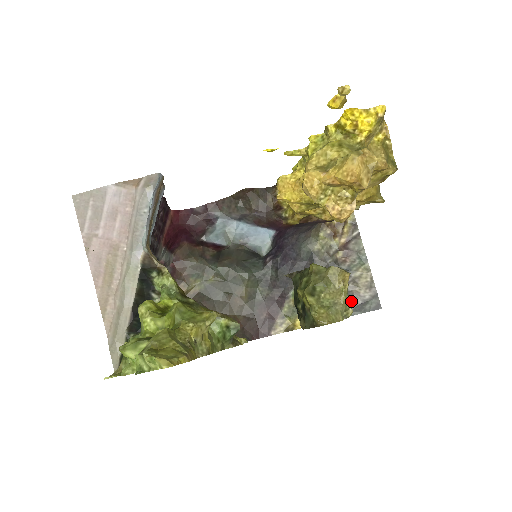
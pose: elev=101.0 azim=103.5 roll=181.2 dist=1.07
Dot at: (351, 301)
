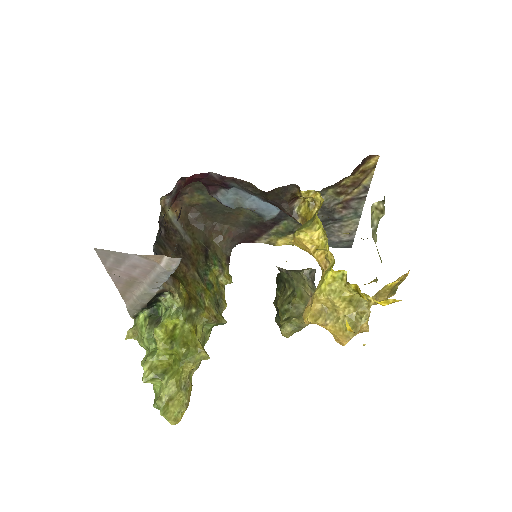
Dot at: (330, 238)
